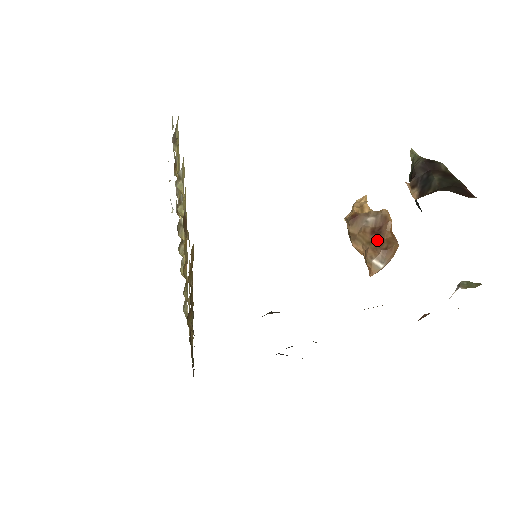
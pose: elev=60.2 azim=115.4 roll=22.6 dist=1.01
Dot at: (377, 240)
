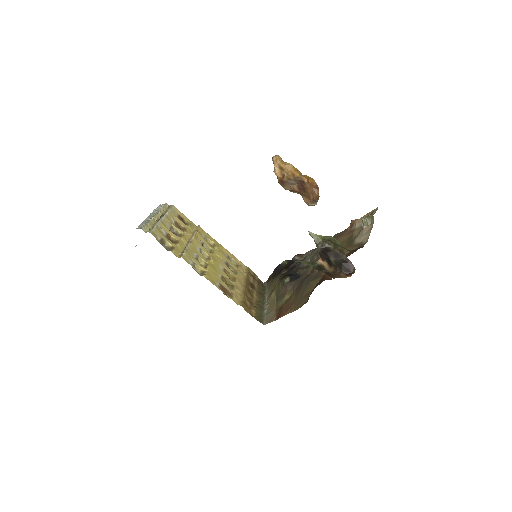
Dot at: (305, 193)
